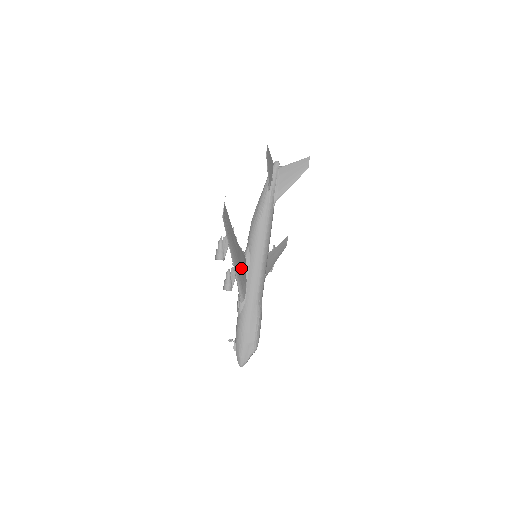
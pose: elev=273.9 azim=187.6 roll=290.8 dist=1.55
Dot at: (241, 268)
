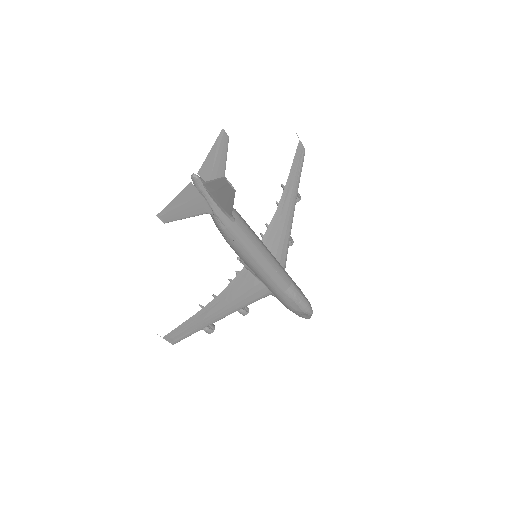
Dot at: (243, 294)
